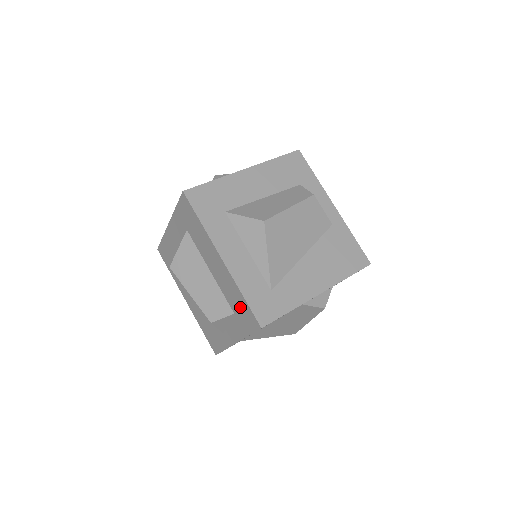
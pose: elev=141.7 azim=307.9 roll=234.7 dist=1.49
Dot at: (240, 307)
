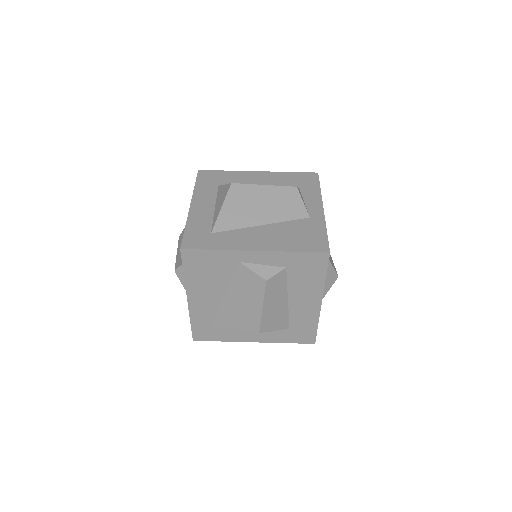
Dot at: occluded
